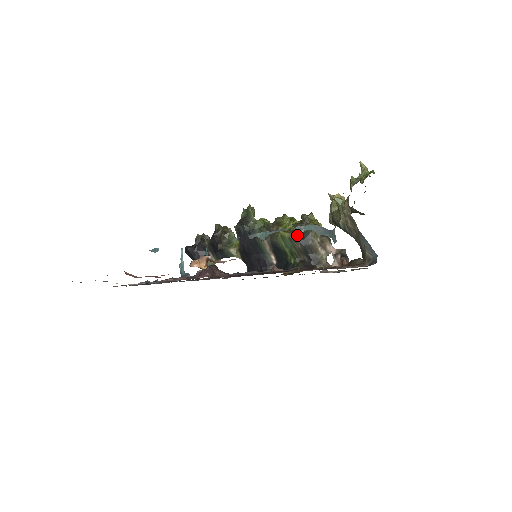
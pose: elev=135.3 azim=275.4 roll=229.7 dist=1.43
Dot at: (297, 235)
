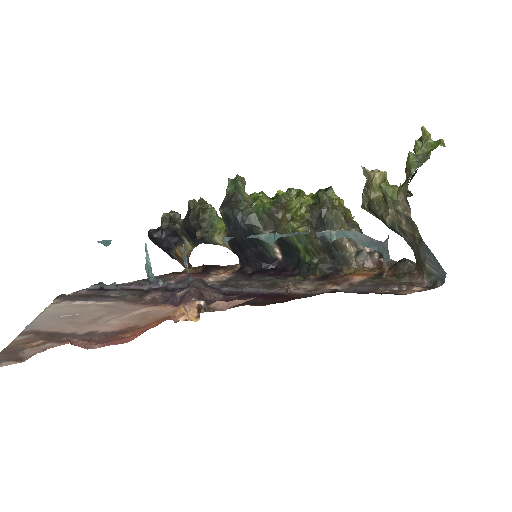
Dot at: (315, 226)
